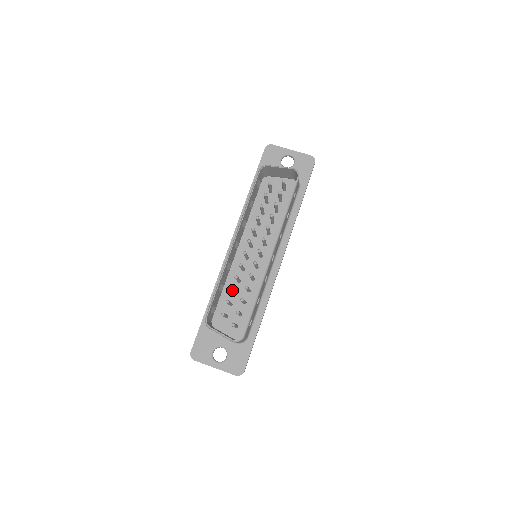
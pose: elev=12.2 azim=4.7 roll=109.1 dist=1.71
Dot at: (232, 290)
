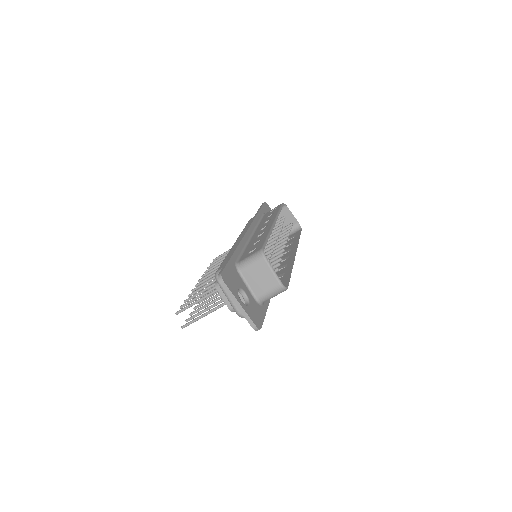
Dot at: (273, 251)
